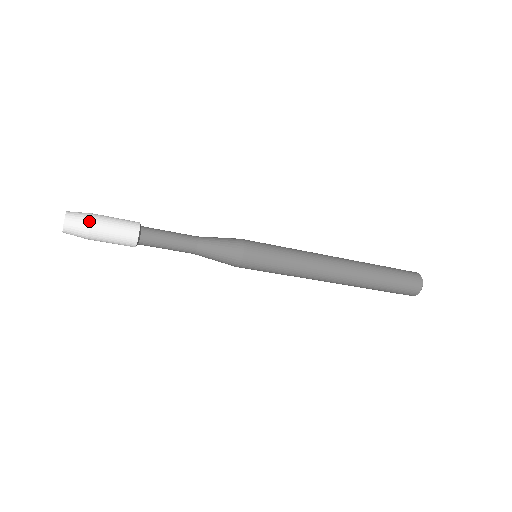
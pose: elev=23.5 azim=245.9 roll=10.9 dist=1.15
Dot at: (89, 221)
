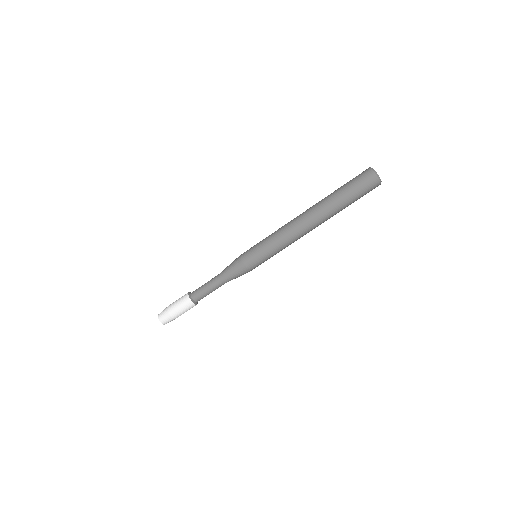
Dot at: occluded
